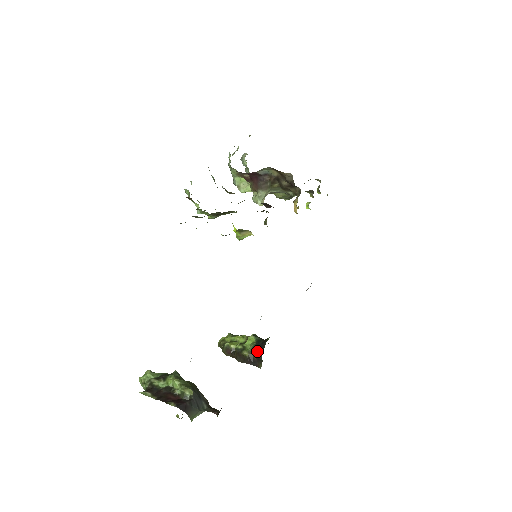
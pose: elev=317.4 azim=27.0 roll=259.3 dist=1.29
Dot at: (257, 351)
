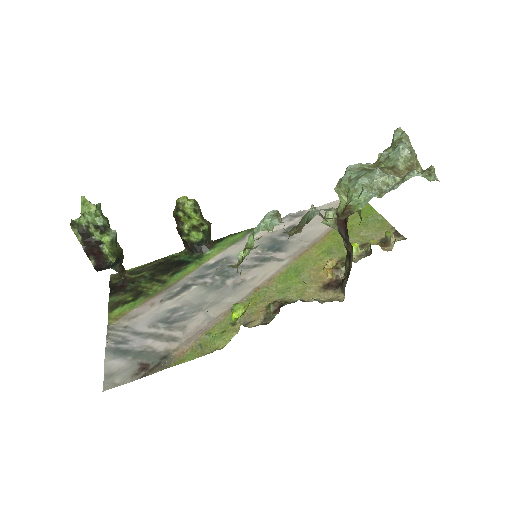
Dot at: (193, 248)
